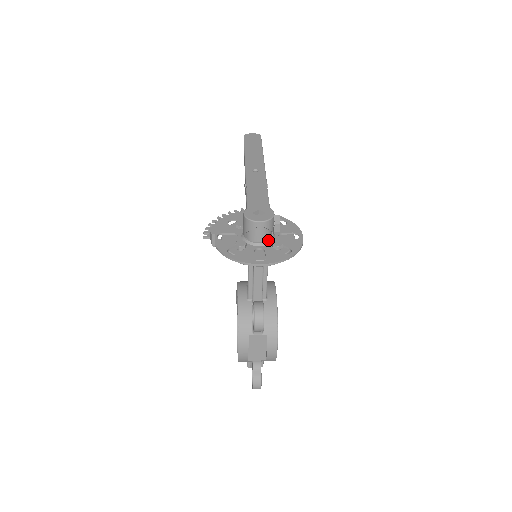
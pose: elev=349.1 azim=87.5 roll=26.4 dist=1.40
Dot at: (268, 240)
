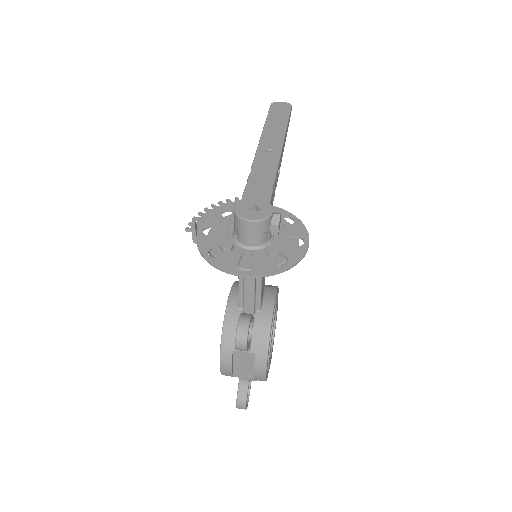
Dot at: (262, 243)
